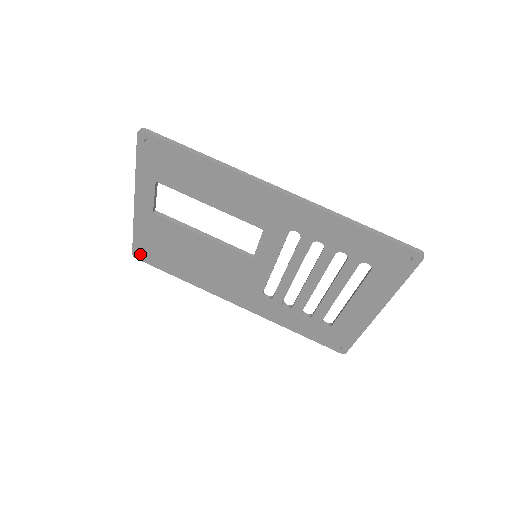
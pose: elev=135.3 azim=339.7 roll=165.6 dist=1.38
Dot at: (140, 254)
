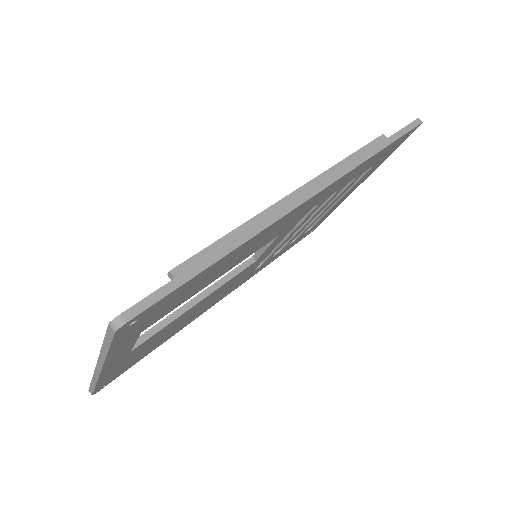
Dot at: occluded
